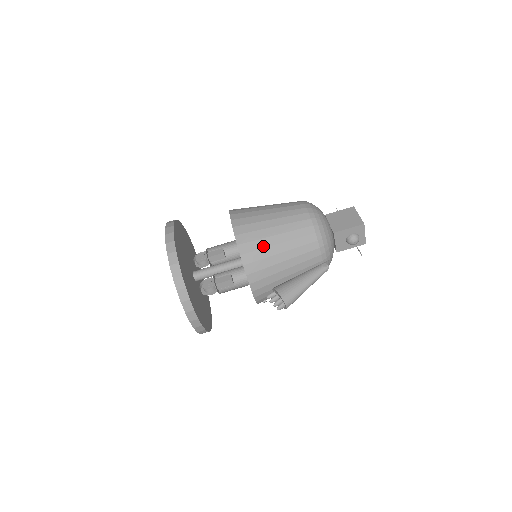
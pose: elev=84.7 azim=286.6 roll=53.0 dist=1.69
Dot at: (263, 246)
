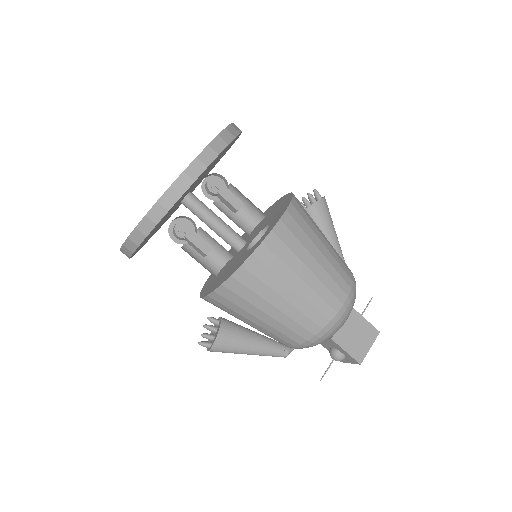
Dot at: (260, 293)
